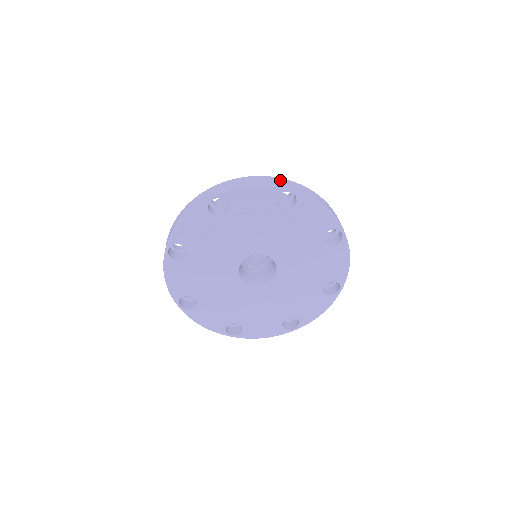
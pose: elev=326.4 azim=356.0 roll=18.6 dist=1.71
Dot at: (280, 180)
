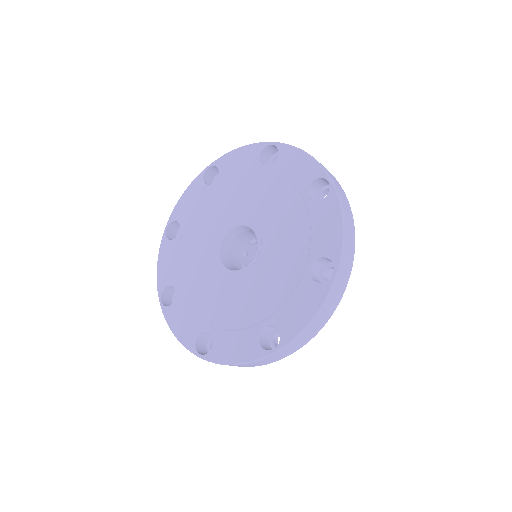
Dot at: (335, 179)
